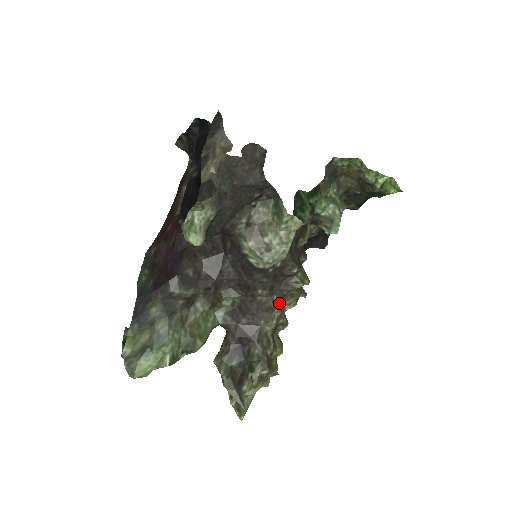
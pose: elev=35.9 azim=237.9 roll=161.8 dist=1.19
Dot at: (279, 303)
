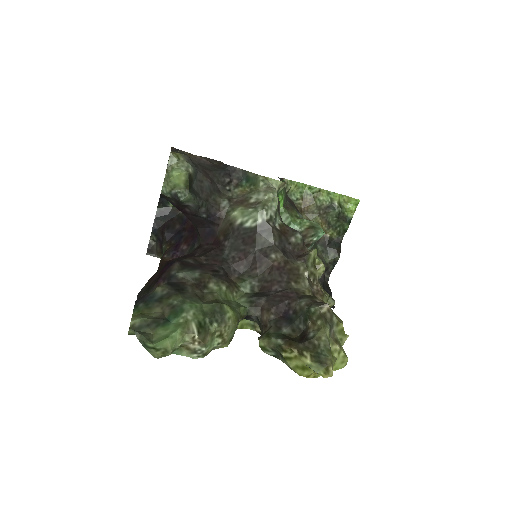
Dot at: (300, 262)
